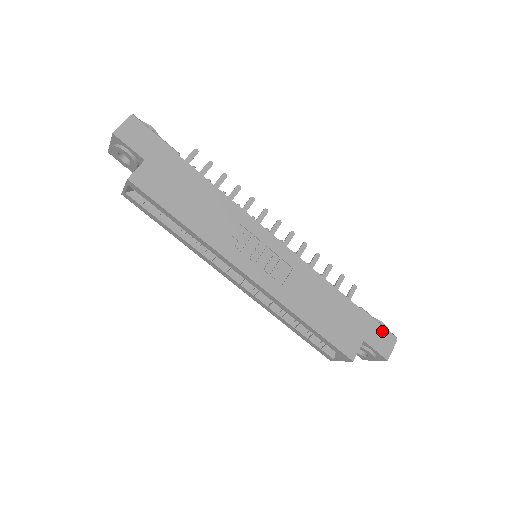
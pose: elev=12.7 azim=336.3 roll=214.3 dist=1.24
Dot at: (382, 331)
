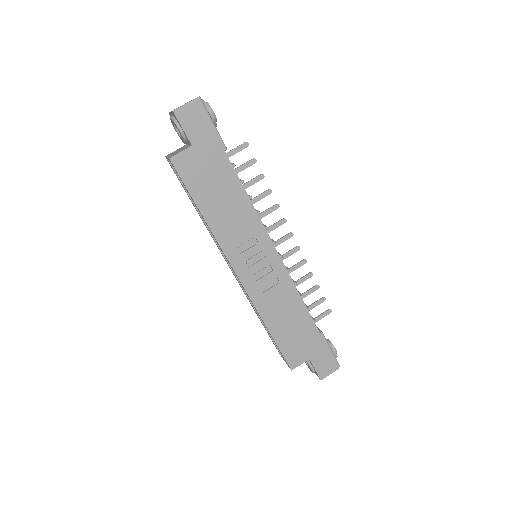
Dot at: (329, 358)
